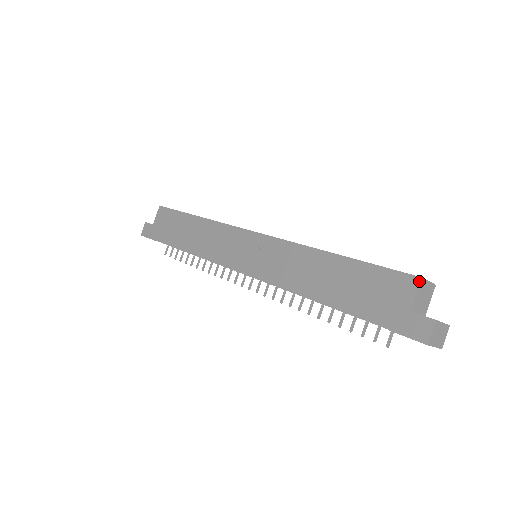
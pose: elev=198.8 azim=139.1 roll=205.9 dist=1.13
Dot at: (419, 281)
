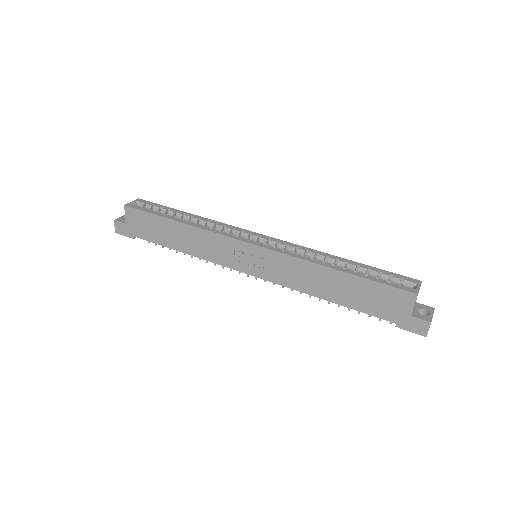
Dot at: (416, 297)
